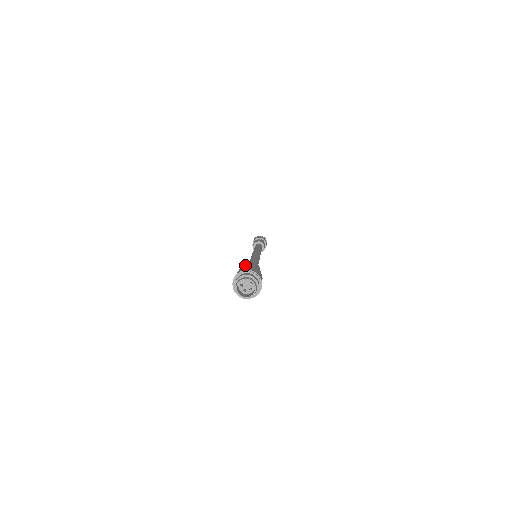
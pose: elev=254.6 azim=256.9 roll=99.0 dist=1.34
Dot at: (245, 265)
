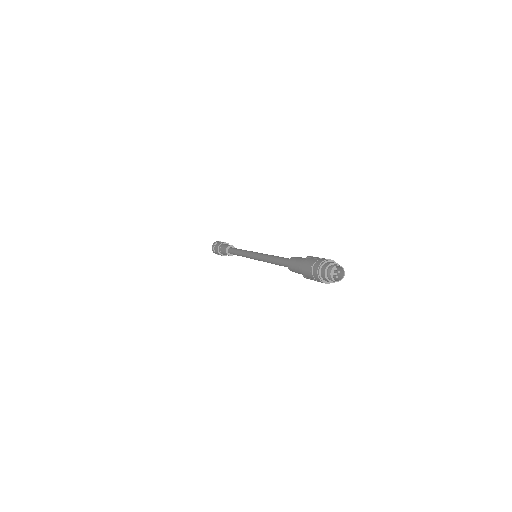
Dot at: occluded
